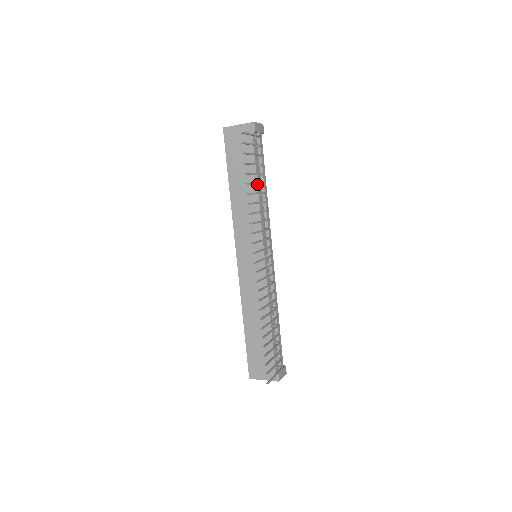
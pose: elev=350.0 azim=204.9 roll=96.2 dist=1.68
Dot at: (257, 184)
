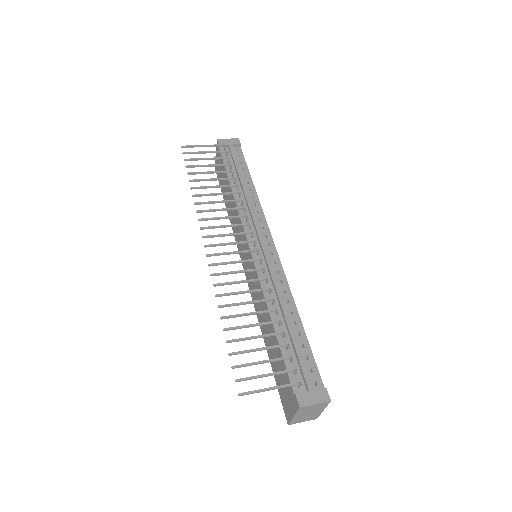
Dot at: (230, 184)
